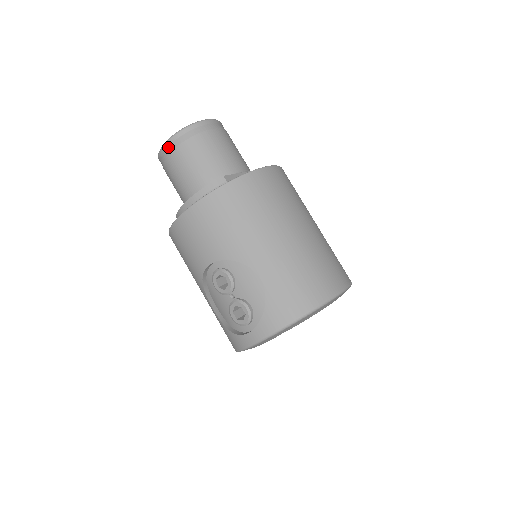
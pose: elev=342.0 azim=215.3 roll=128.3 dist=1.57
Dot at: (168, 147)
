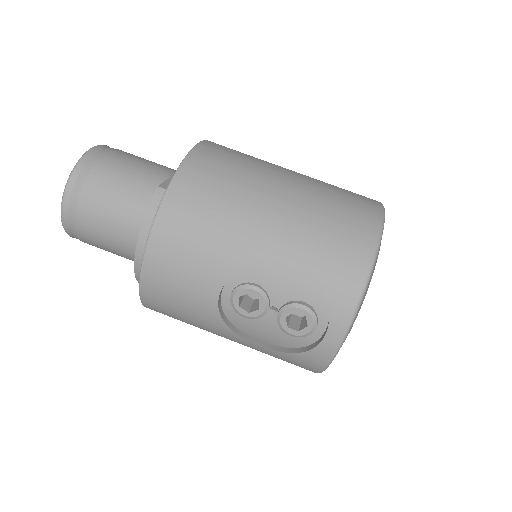
Dot at: (68, 208)
